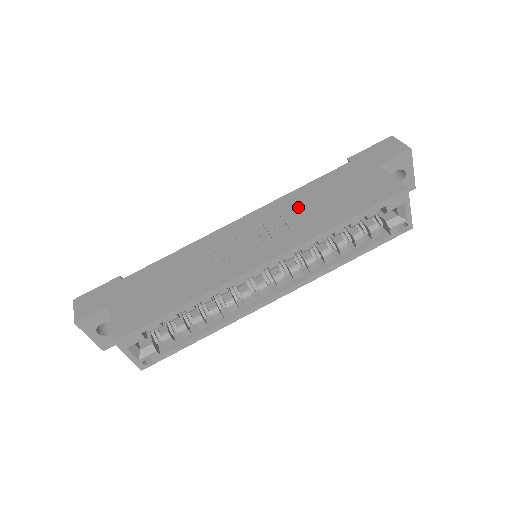
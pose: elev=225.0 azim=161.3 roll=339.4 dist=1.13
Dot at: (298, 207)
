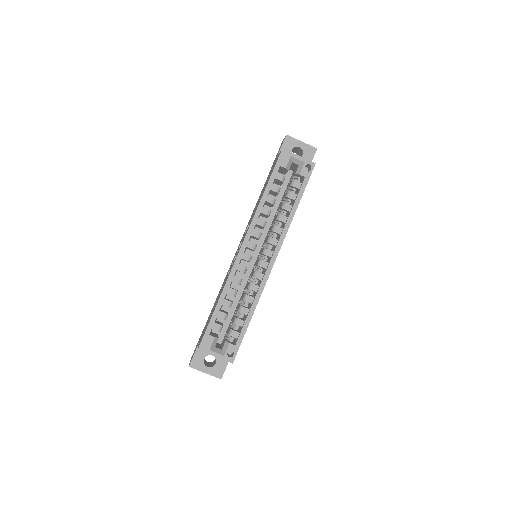
Dot at: (253, 212)
